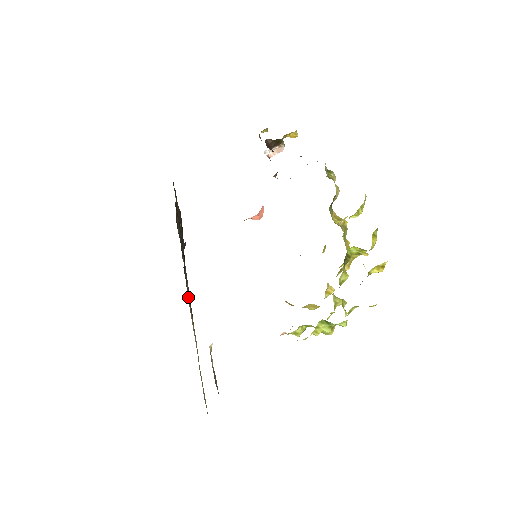
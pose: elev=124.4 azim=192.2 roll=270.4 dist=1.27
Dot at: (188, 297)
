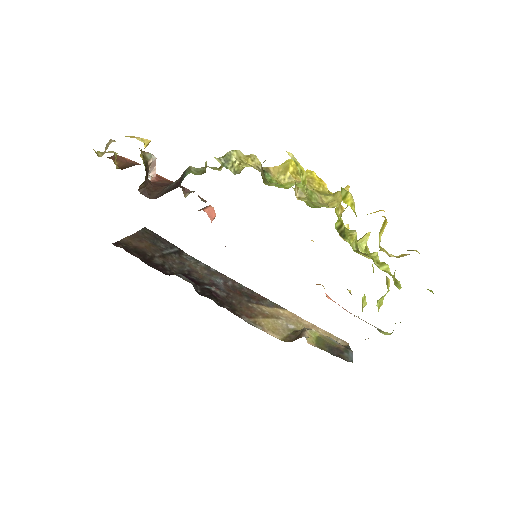
Dot at: (247, 312)
